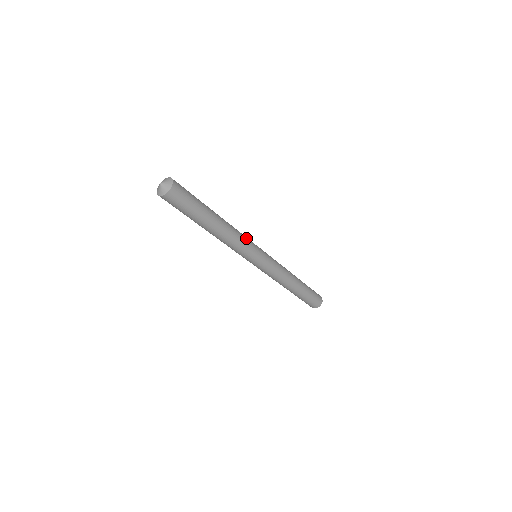
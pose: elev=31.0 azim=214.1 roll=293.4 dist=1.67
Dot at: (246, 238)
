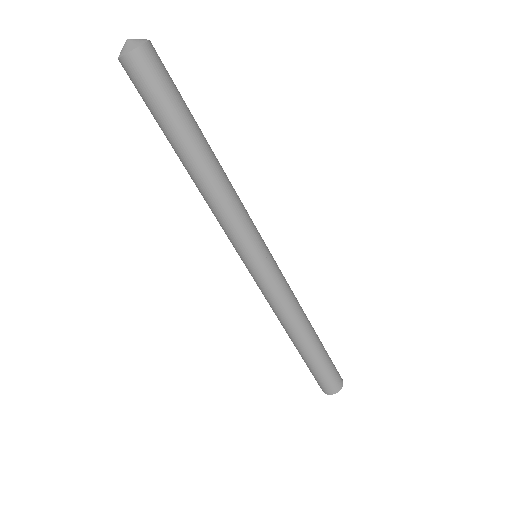
Dot at: occluded
